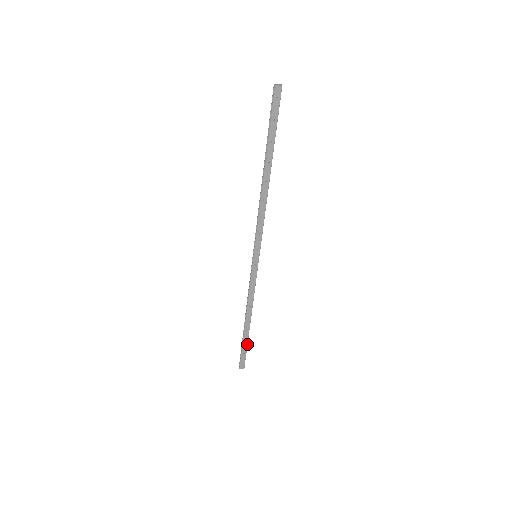
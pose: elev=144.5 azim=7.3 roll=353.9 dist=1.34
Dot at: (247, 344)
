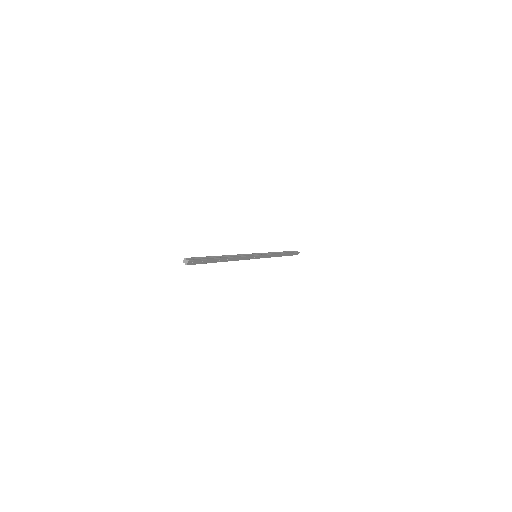
Dot at: (290, 253)
